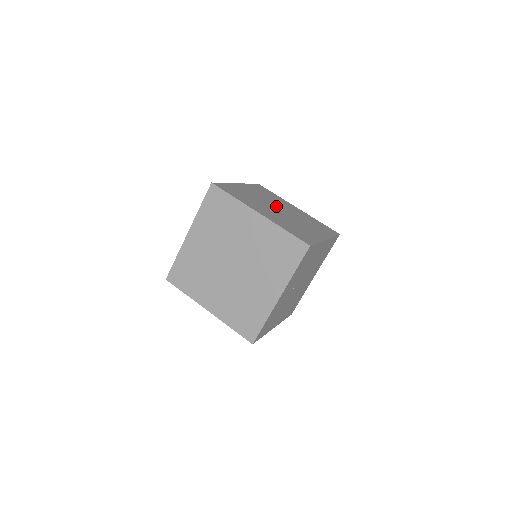
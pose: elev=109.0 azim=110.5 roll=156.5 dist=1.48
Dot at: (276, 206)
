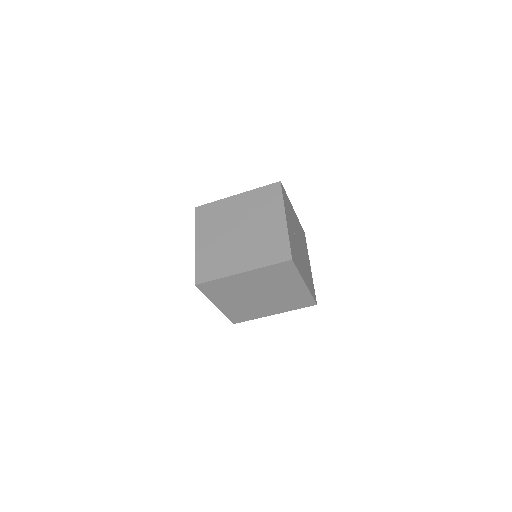
Dot at: occluded
